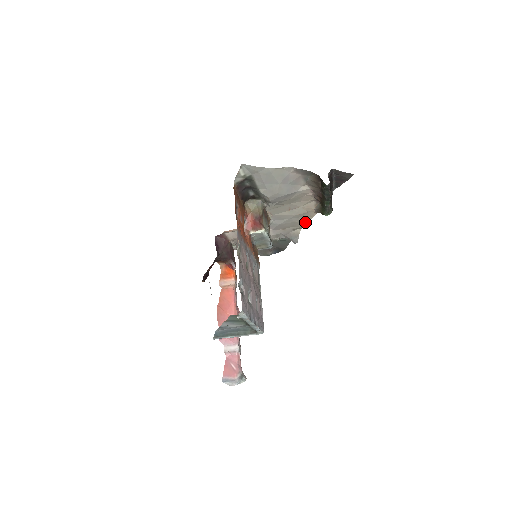
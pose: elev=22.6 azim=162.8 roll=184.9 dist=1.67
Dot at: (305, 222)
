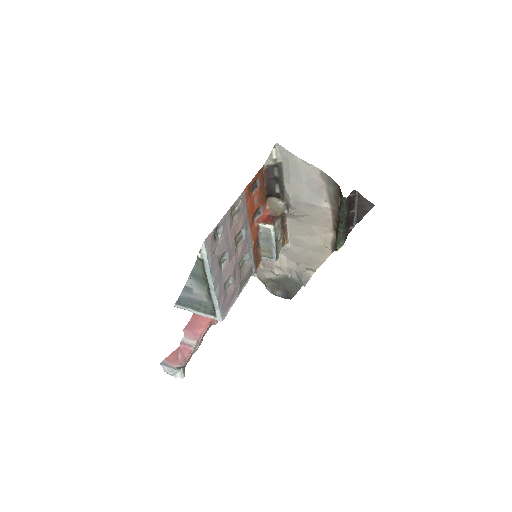
Dot at: (319, 262)
